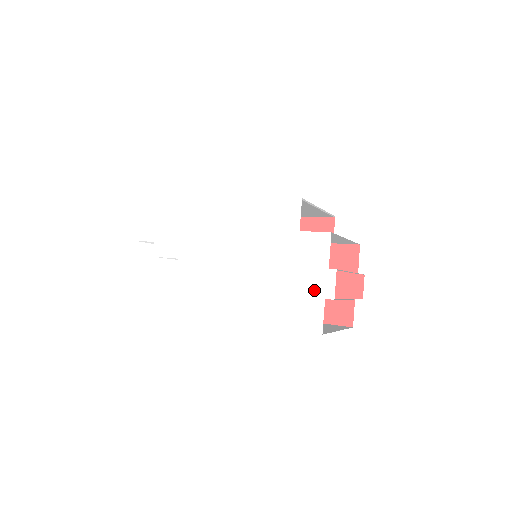
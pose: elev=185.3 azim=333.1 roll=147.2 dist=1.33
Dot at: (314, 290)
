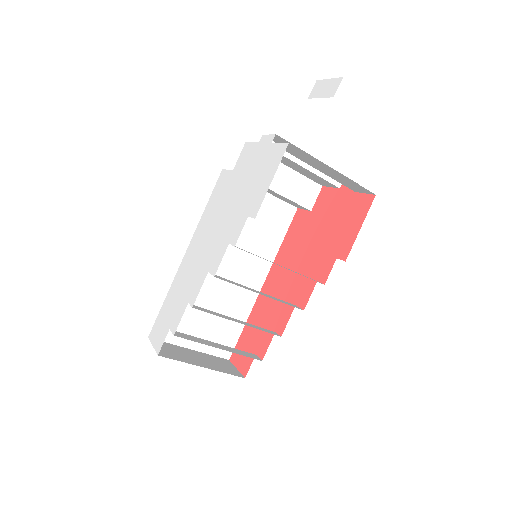
Dot at: (263, 154)
